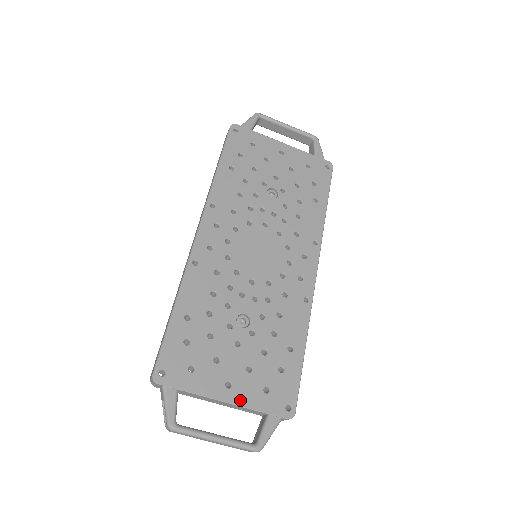
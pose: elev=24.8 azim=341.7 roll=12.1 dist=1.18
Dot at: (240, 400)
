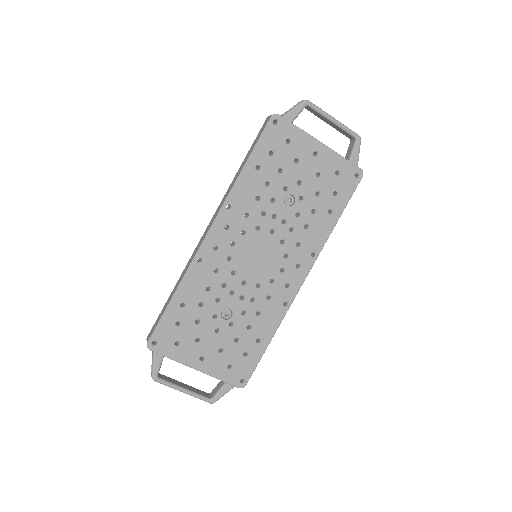
Dot at: (208, 370)
